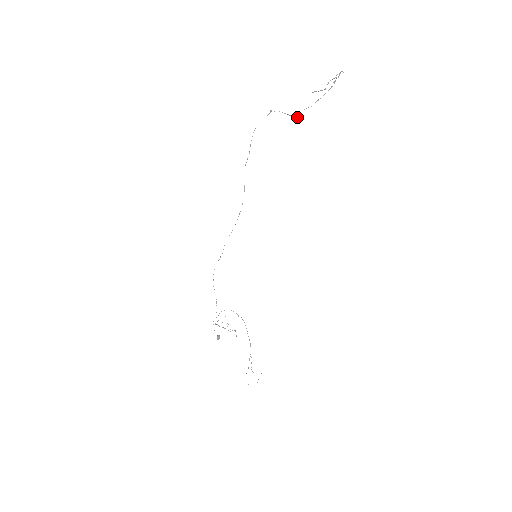
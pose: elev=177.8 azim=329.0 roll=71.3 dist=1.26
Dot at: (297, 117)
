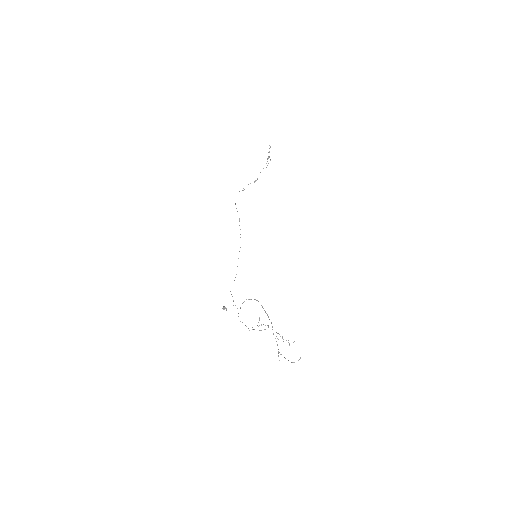
Dot at: occluded
